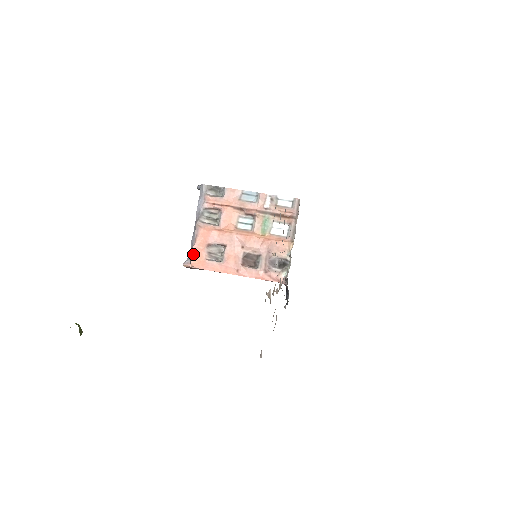
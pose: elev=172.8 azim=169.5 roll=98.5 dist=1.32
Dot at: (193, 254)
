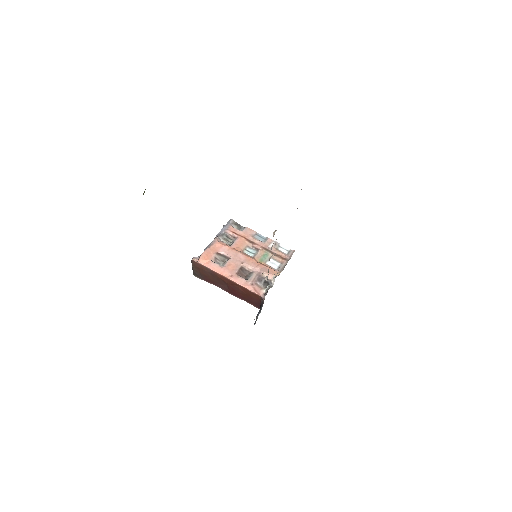
Dot at: (204, 253)
